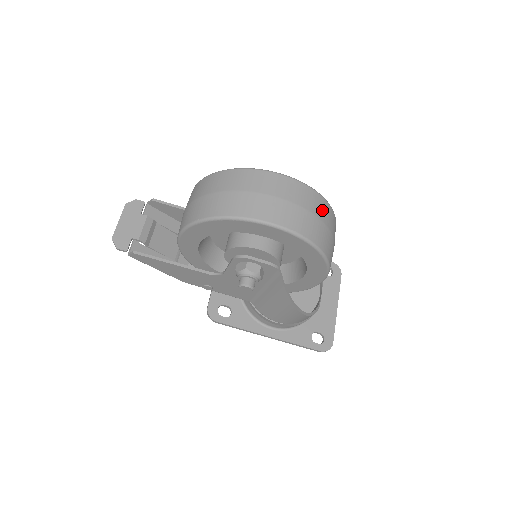
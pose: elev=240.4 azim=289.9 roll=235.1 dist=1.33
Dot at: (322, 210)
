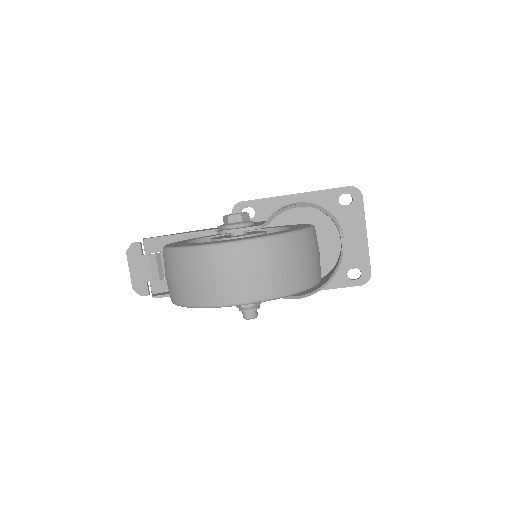
Dot at: (280, 253)
